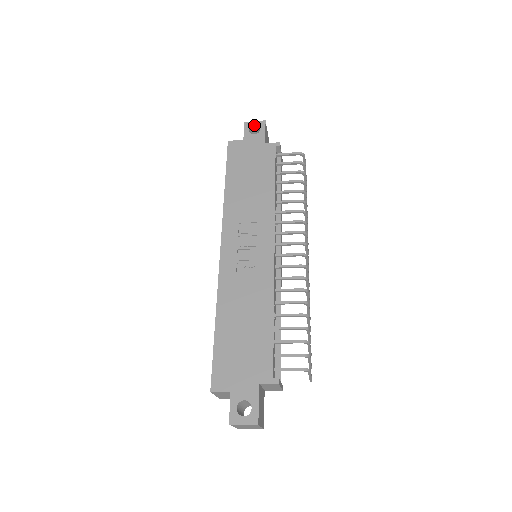
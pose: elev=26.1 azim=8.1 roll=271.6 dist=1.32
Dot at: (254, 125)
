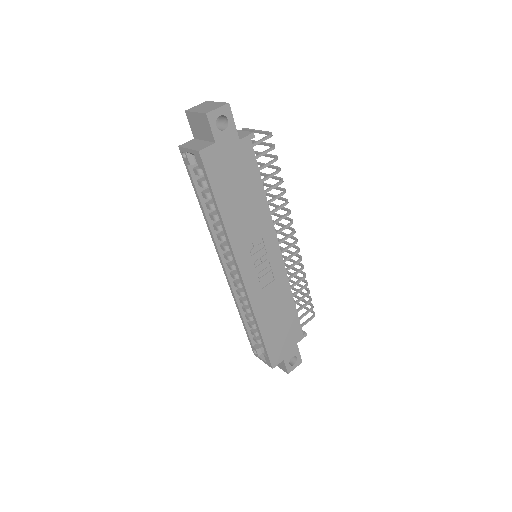
Dot at: (219, 115)
